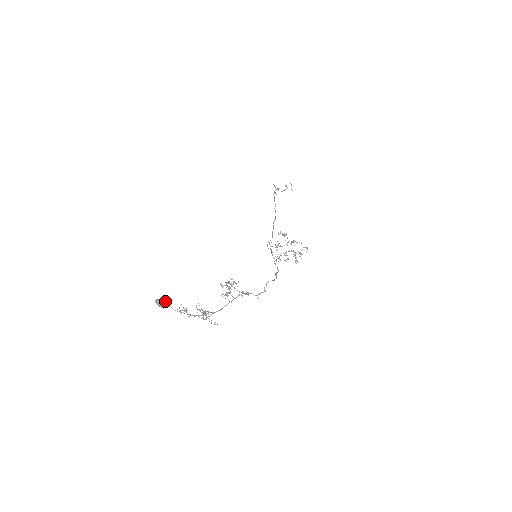
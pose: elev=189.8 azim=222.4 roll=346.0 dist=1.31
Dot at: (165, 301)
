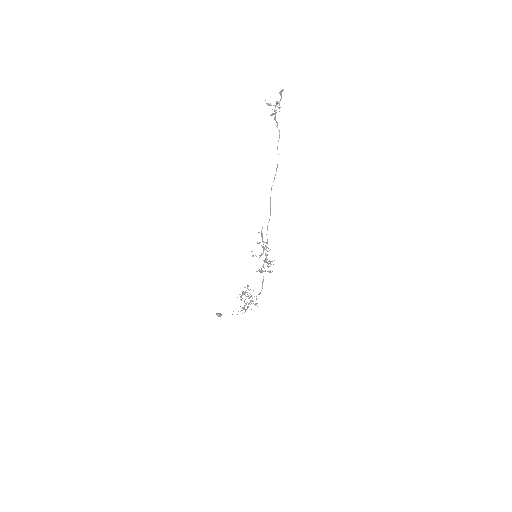
Dot at: (218, 315)
